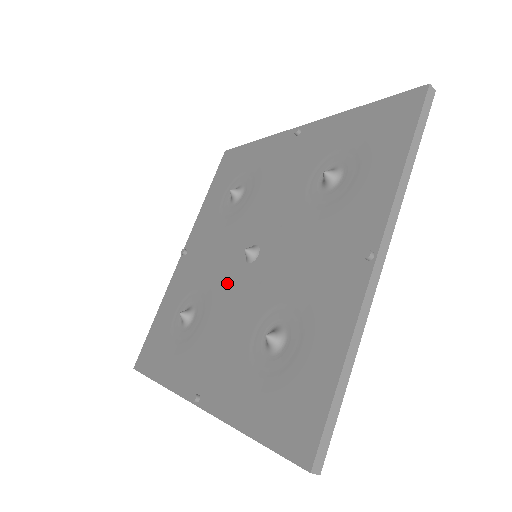
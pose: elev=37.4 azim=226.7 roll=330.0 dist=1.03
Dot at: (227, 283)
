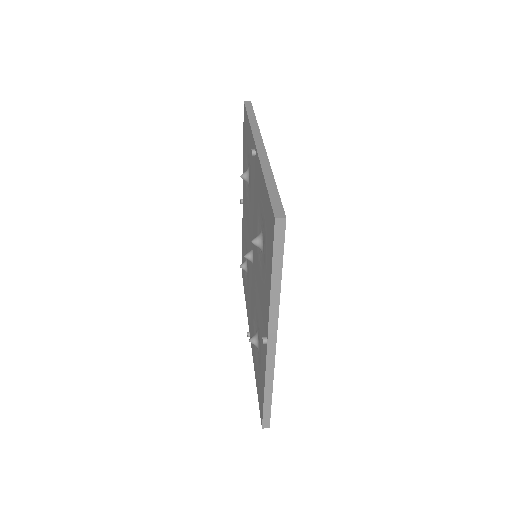
Dot at: (250, 265)
